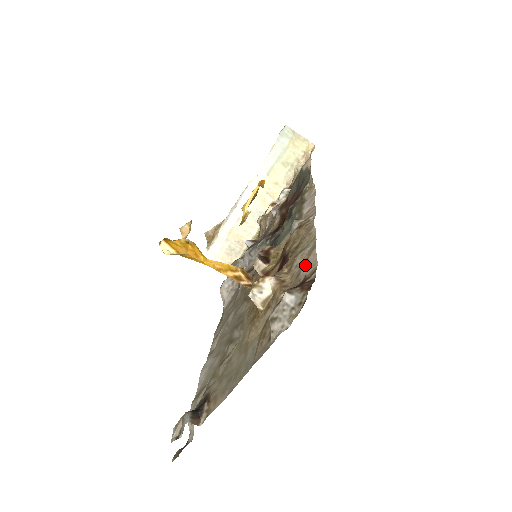
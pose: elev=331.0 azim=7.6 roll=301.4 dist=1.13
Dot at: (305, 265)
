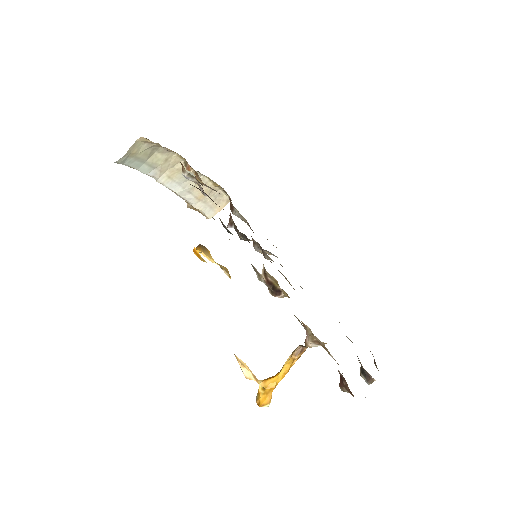
Dot at: occluded
